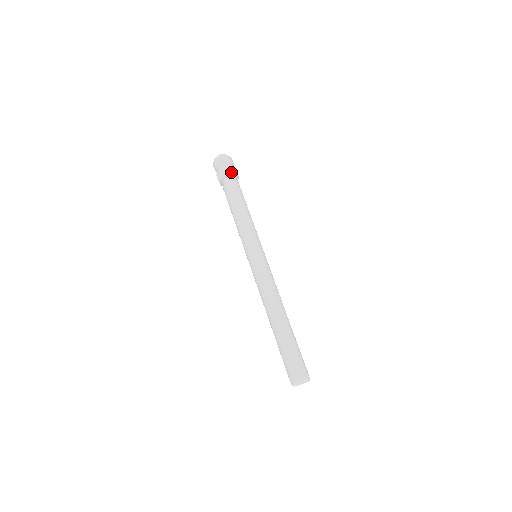
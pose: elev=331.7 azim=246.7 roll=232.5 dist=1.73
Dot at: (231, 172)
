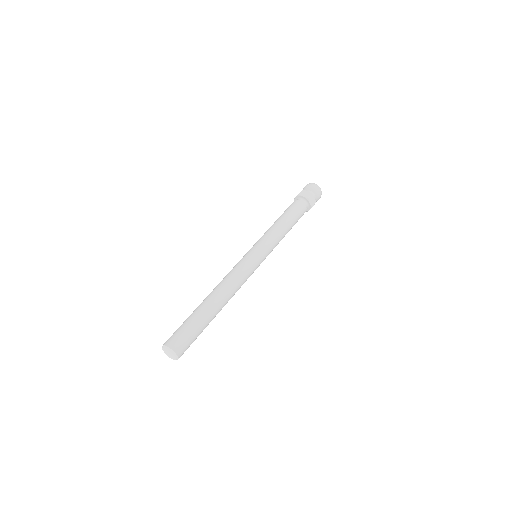
Dot at: (305, 195)
